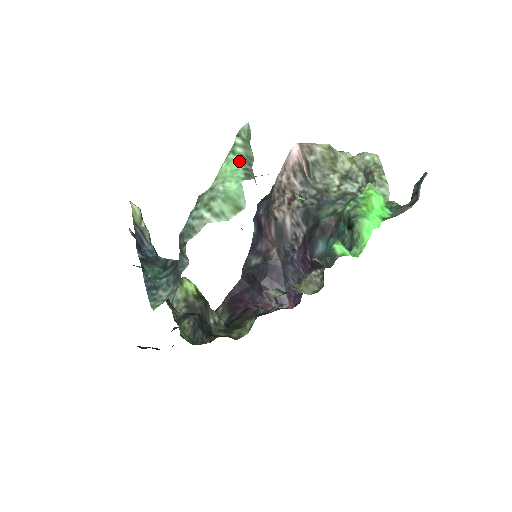
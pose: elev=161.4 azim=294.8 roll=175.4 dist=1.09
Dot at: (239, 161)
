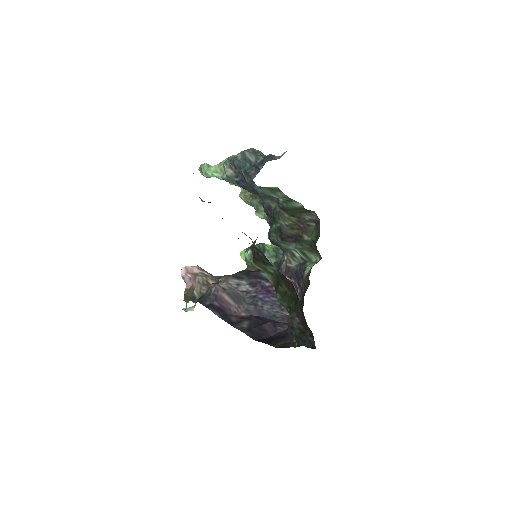
Dot at: occluded
